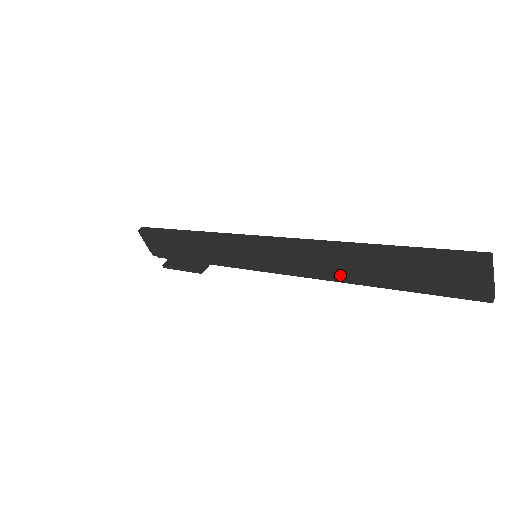
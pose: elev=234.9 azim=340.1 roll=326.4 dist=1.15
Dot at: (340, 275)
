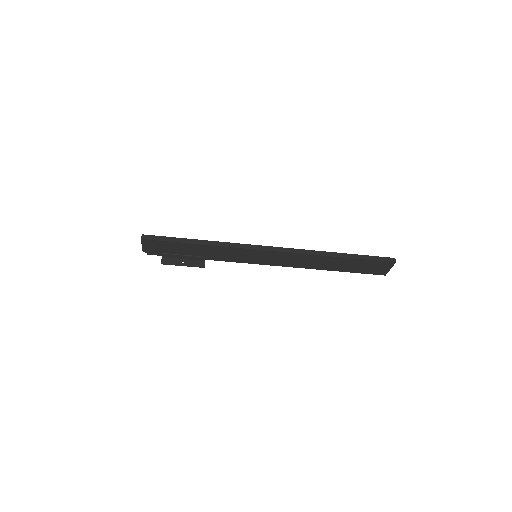
Dot at: (314, 266)
